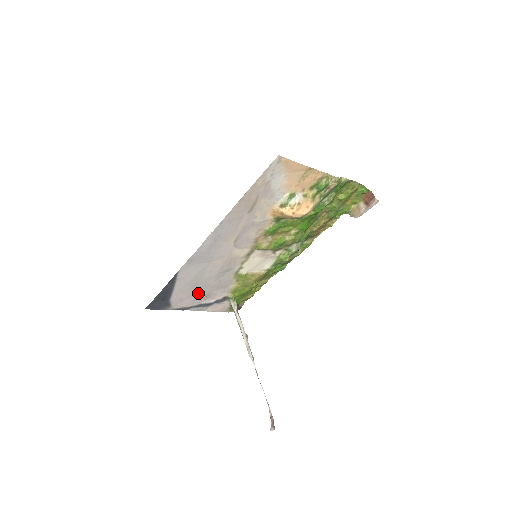
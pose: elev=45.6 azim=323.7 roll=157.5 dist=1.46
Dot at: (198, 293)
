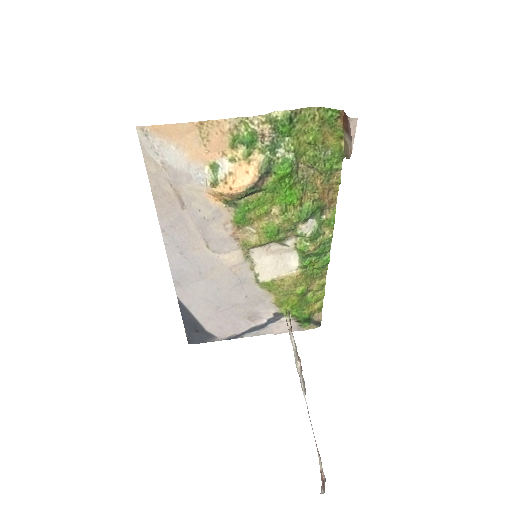
Dot at: (234, 316)
